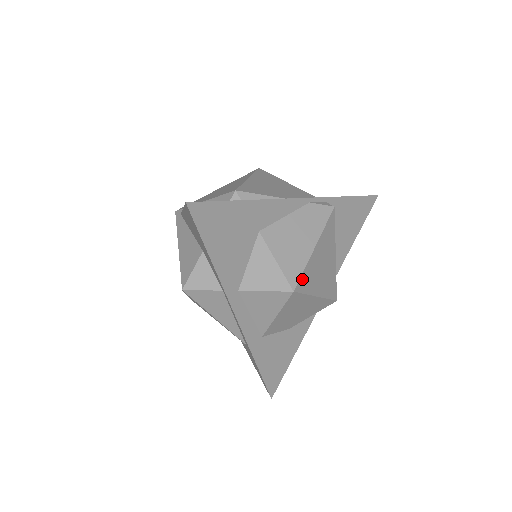
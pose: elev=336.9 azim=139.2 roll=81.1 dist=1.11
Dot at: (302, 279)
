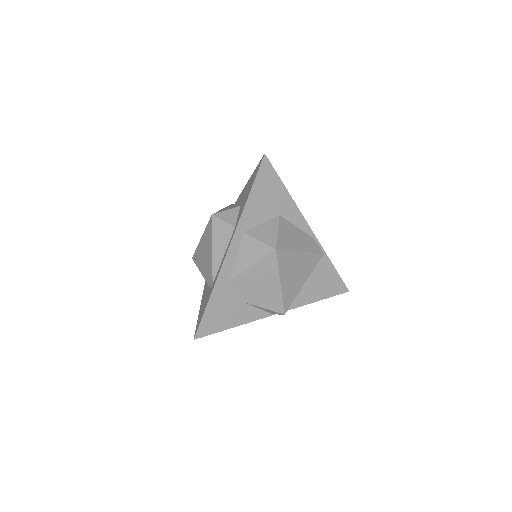
Dot at: (284, 253)
